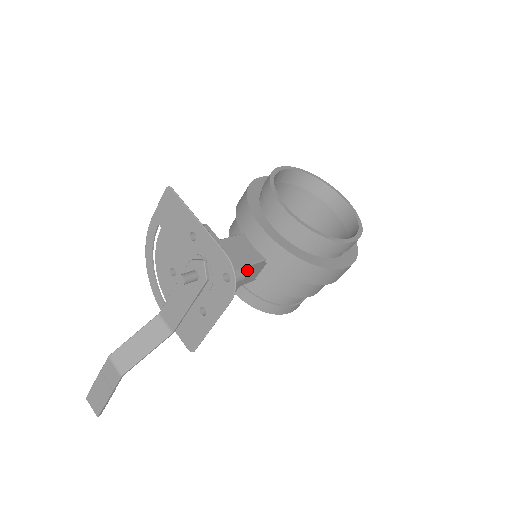
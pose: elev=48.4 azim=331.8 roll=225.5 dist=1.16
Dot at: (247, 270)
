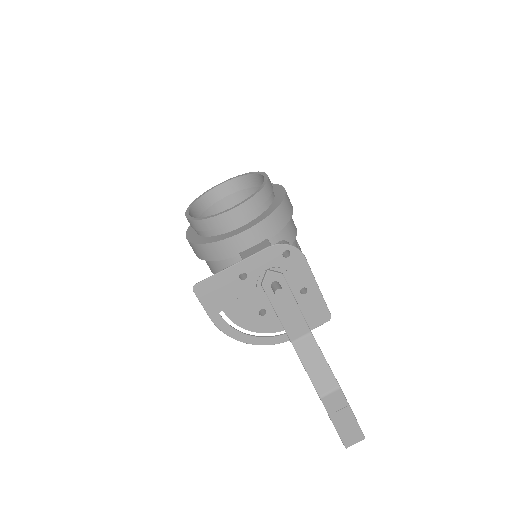
Dot at: occluded
